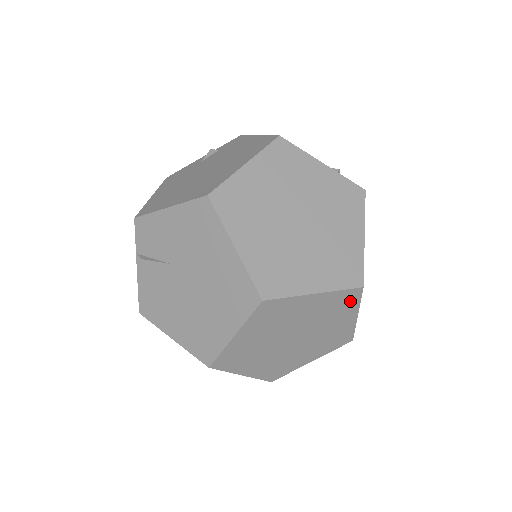
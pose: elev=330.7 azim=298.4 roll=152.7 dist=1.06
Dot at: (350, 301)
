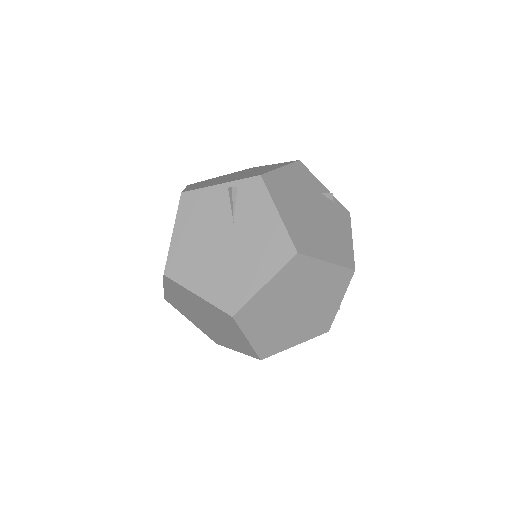
Dot at: (248, 352)
